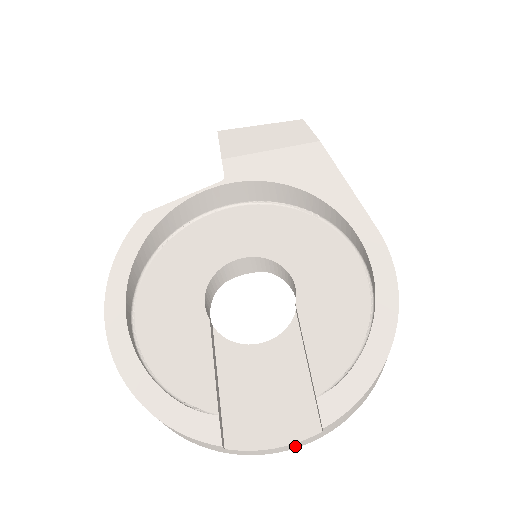
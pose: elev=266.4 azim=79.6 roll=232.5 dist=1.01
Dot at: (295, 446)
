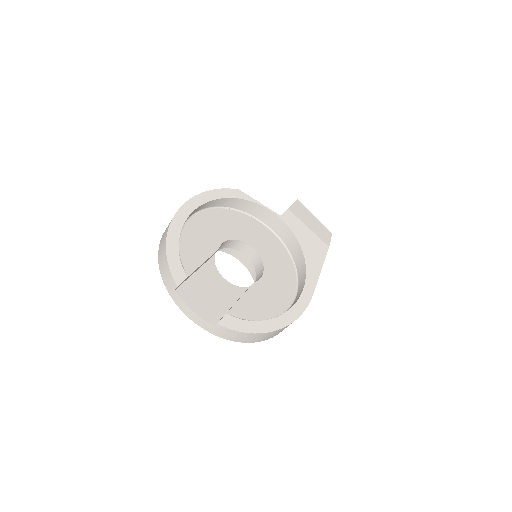
Dot at: (198, 321)
